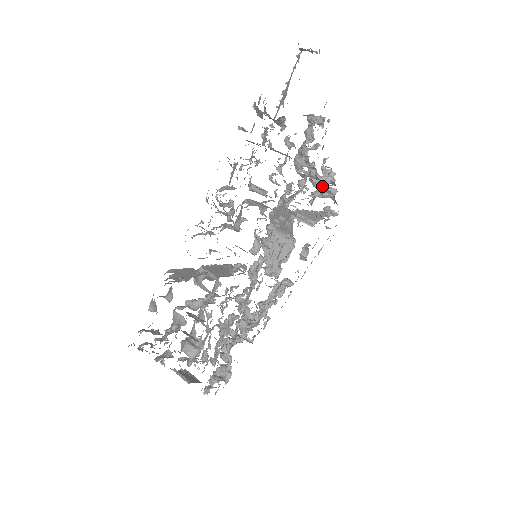
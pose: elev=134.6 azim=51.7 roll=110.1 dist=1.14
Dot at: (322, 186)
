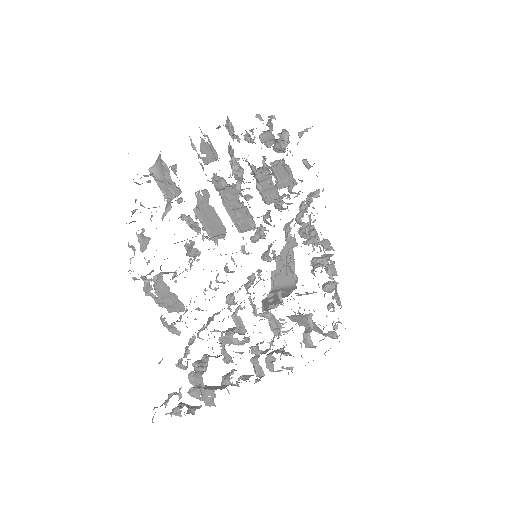
Dot at: (323, 261)
